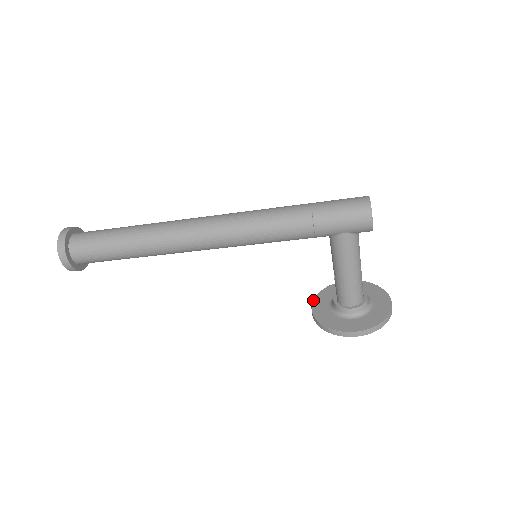
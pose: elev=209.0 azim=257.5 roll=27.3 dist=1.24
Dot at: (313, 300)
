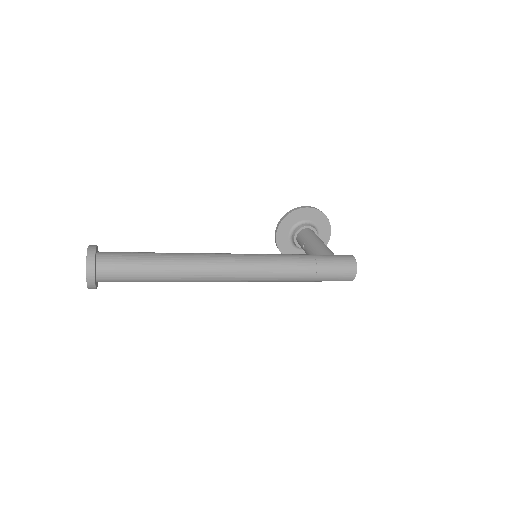
Dot at: (279, 227)
